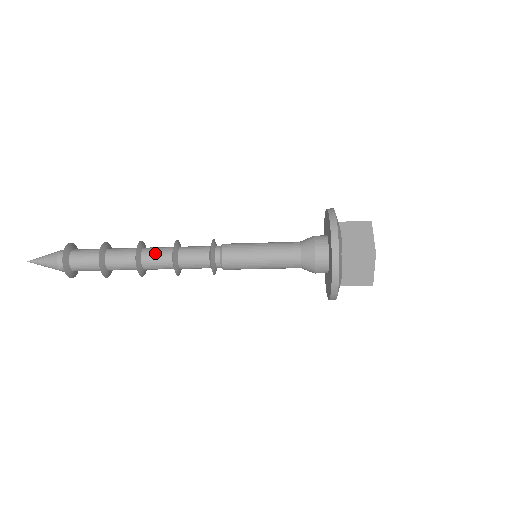
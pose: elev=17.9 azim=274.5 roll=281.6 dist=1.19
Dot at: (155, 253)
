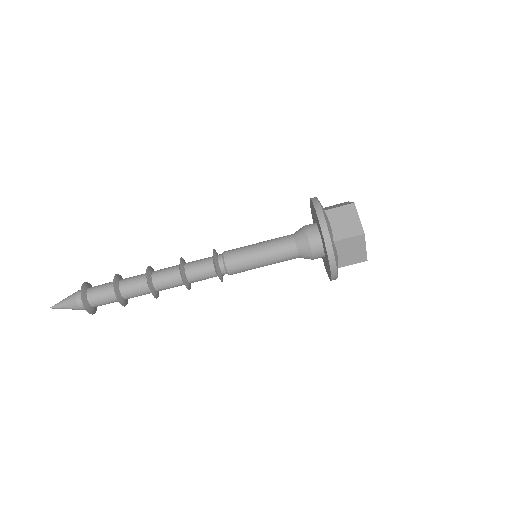
Dot at: (165, 268)
